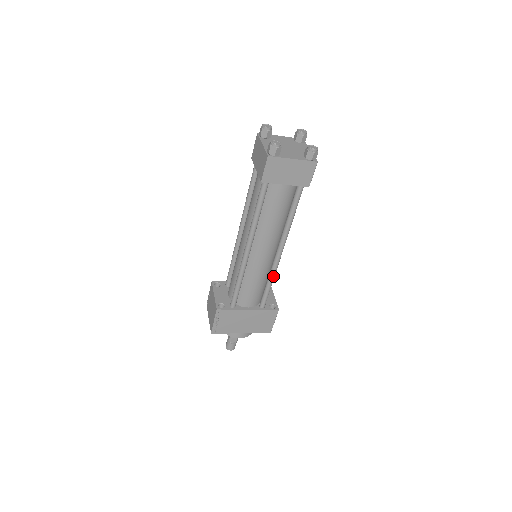
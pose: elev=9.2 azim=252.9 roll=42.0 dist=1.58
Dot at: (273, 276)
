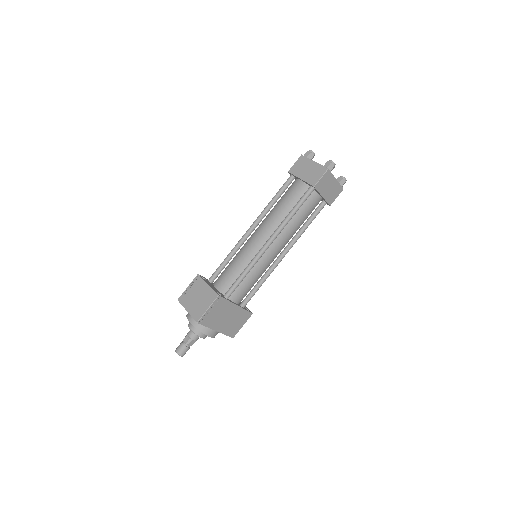
Dot at: (268, 276)
